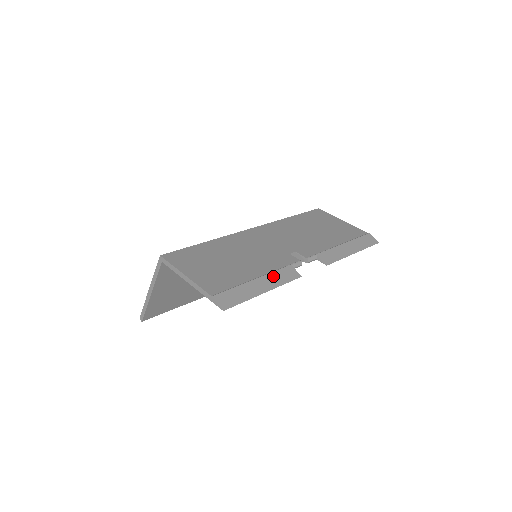
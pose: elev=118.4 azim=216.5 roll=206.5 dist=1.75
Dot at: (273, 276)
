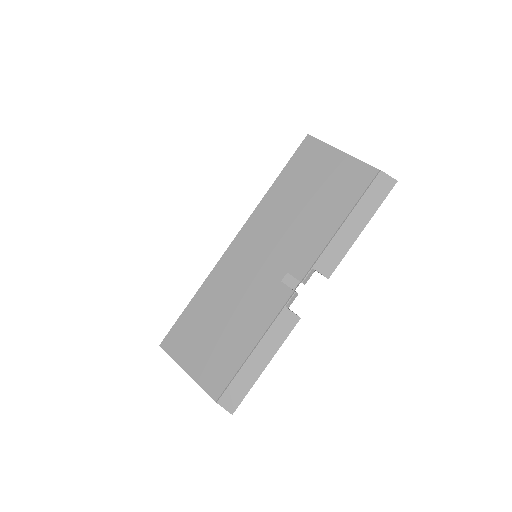
Dot at: (268, 338)
